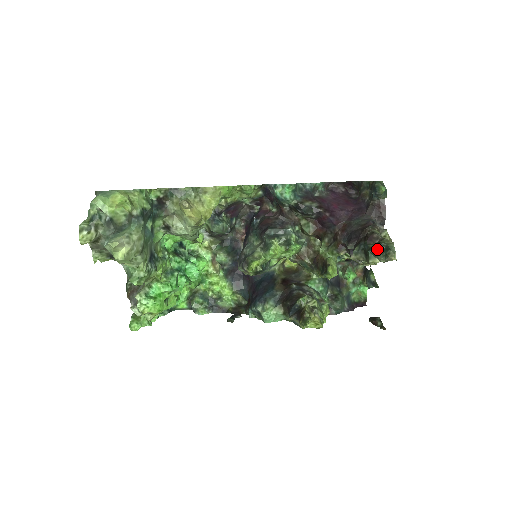
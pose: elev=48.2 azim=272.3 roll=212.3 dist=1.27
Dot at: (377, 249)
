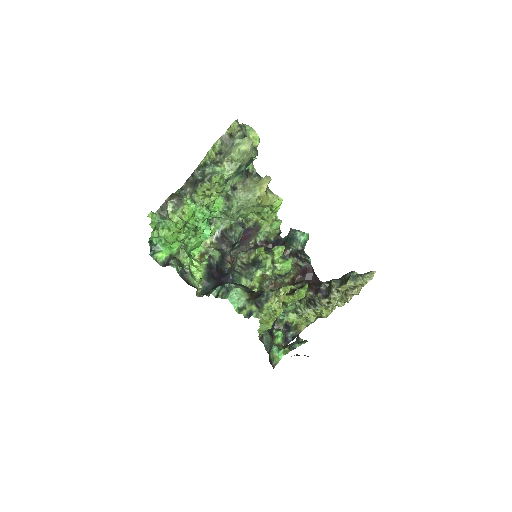
Dot at: (359, 274)
